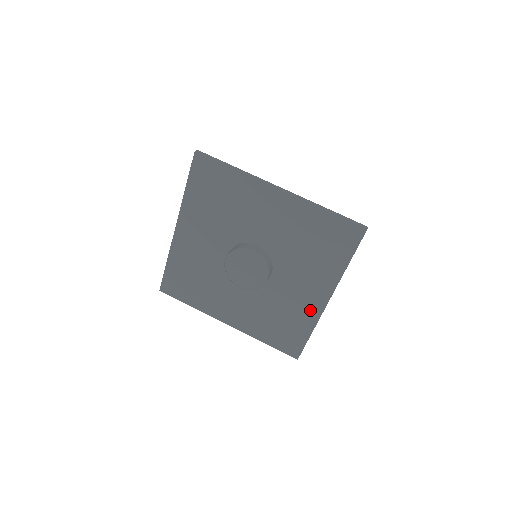
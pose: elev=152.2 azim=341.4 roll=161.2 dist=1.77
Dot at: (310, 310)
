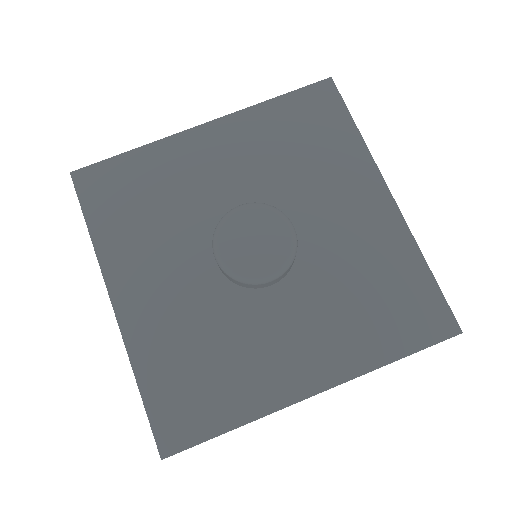
Dot at: (387, 231)
